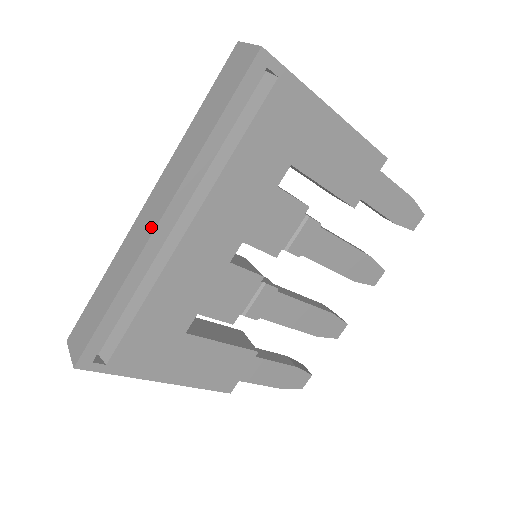
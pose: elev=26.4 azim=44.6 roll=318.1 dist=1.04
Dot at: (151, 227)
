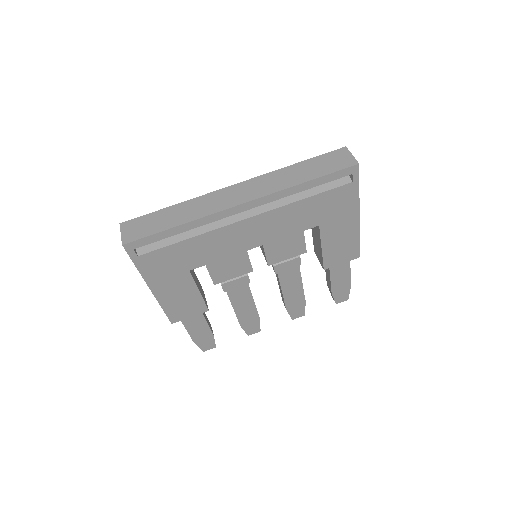
Dot at: (232, 203)
